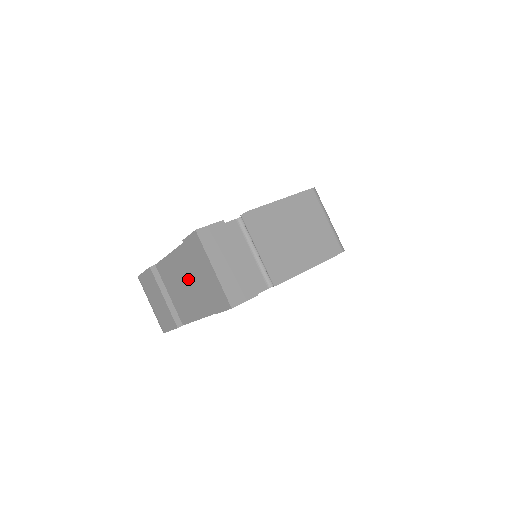
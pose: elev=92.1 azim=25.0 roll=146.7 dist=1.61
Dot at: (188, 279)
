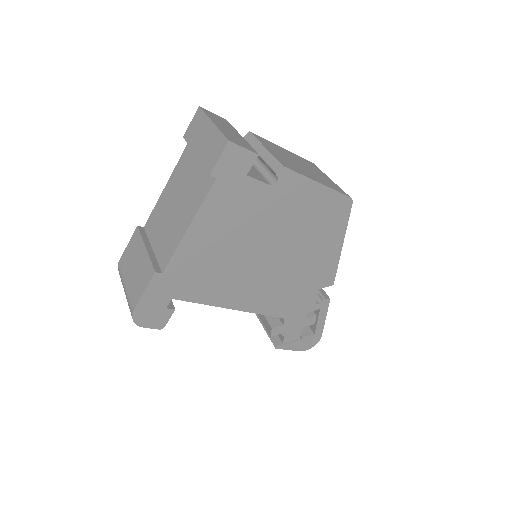
Dot at: (181, 191)
